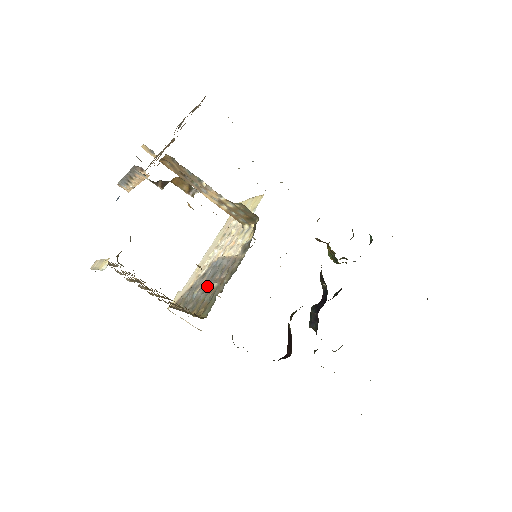
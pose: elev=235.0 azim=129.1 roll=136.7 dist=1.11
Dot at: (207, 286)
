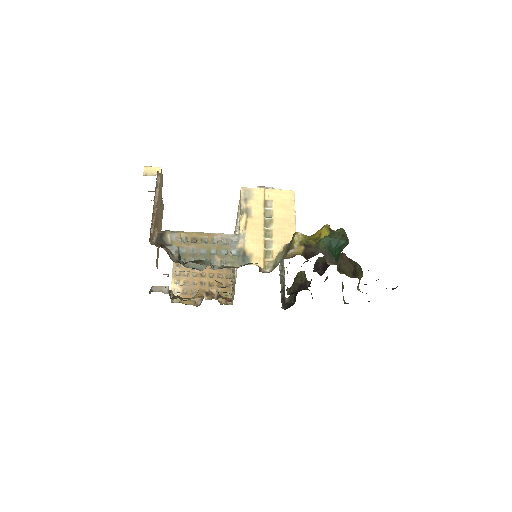
Dot at: occluded
